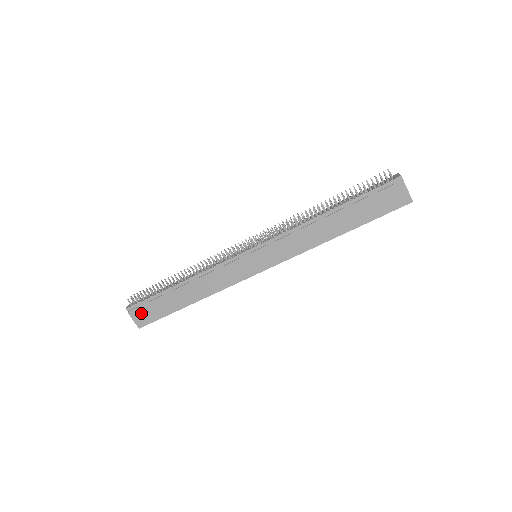
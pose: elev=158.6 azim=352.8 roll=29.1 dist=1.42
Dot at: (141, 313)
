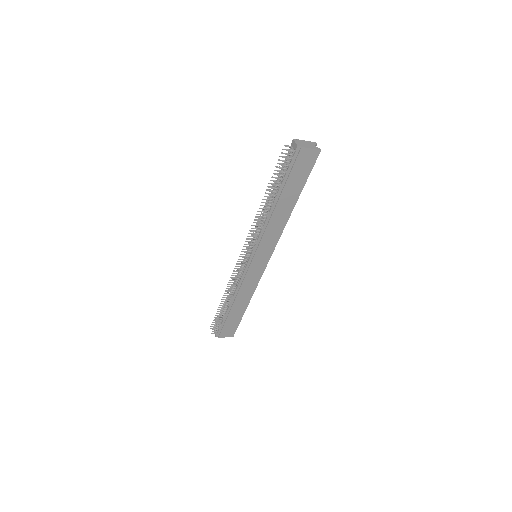
Dot at: (226, 332)
